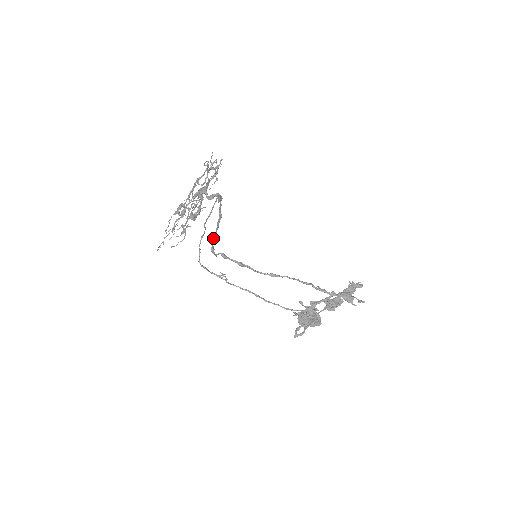
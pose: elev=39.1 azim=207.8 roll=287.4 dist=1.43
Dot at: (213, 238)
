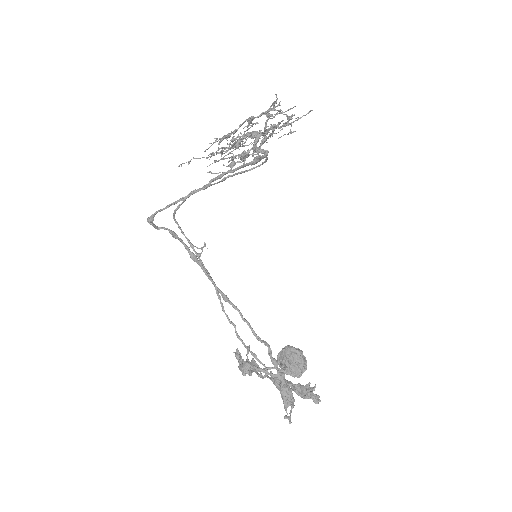
Dot at: occluded
